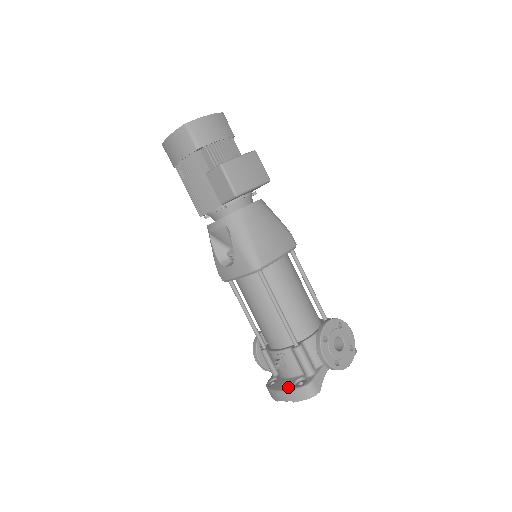
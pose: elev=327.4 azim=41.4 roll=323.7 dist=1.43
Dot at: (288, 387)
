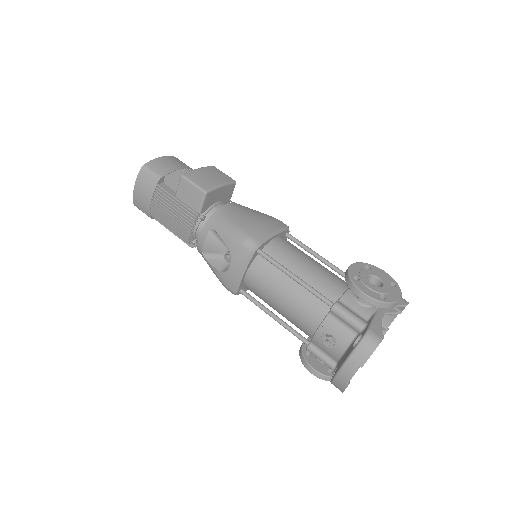
Dot at: (347, 354)
